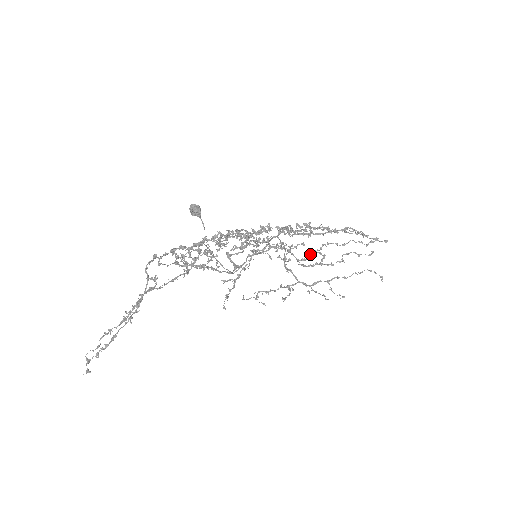
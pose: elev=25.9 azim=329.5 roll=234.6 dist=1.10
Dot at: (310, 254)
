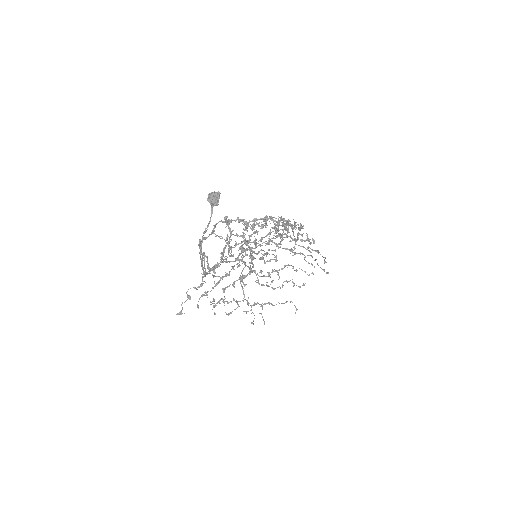
Dot at: occluded
